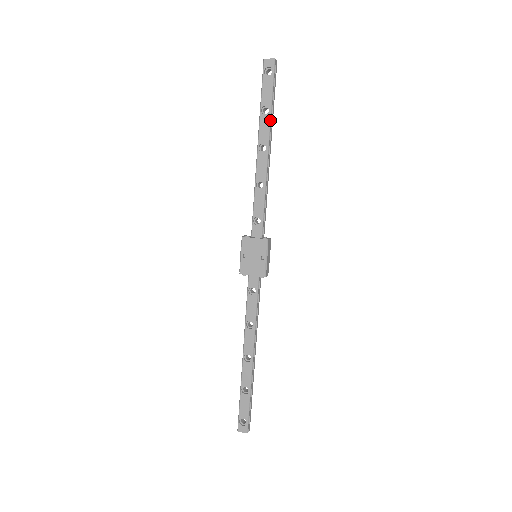
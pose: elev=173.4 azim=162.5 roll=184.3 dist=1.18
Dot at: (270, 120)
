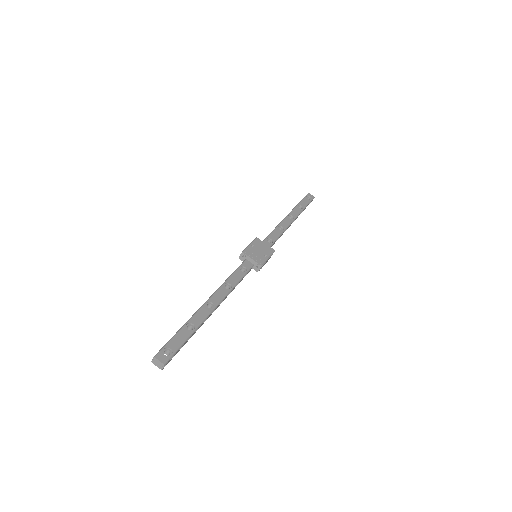
Dot at: (301, 212)
